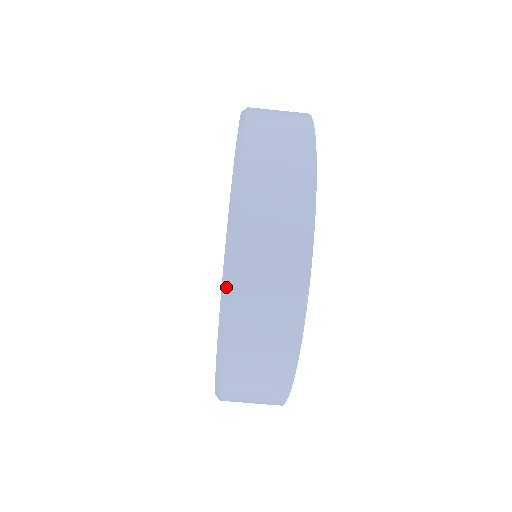
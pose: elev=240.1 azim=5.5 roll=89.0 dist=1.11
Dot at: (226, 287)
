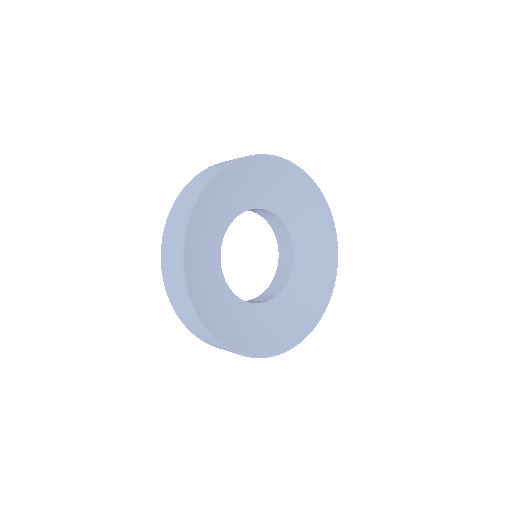
Dot at: (163, 235)
